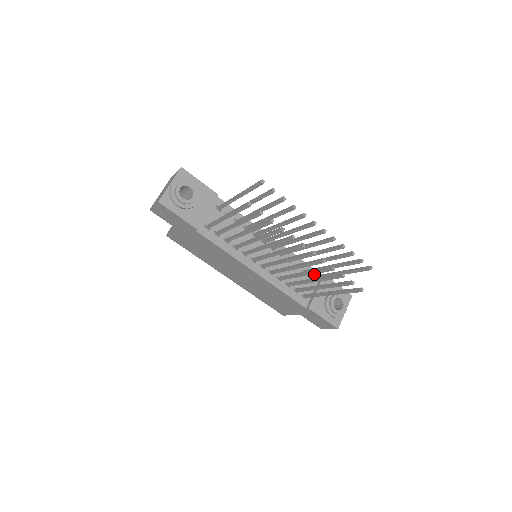
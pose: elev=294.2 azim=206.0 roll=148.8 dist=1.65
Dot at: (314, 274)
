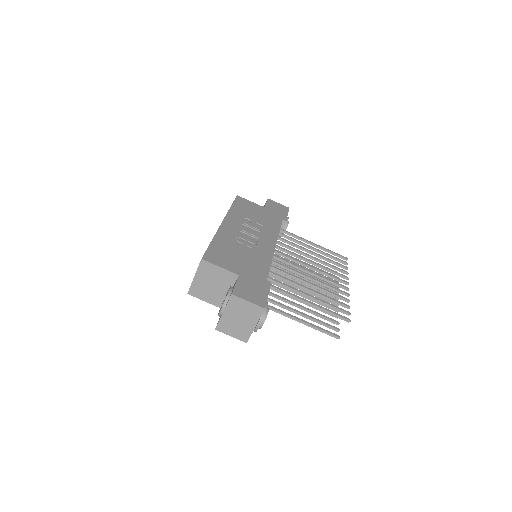
Dot at: occluded
